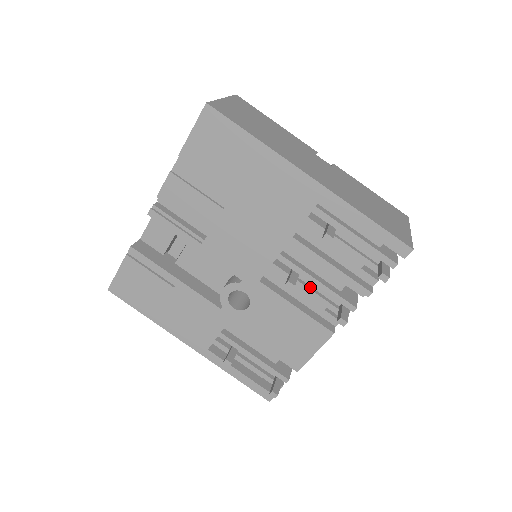
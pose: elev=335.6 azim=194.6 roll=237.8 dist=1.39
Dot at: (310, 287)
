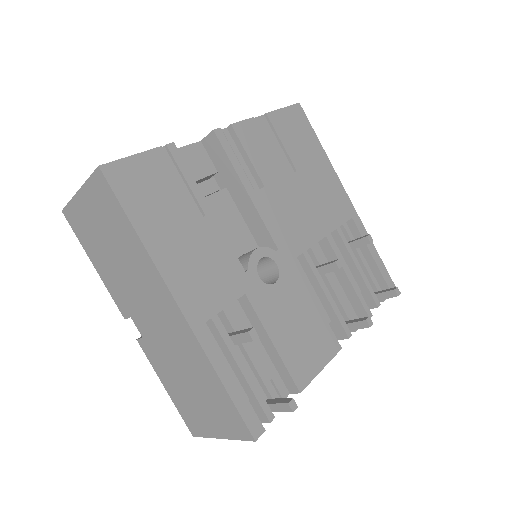
Dot at: (326, 292)
